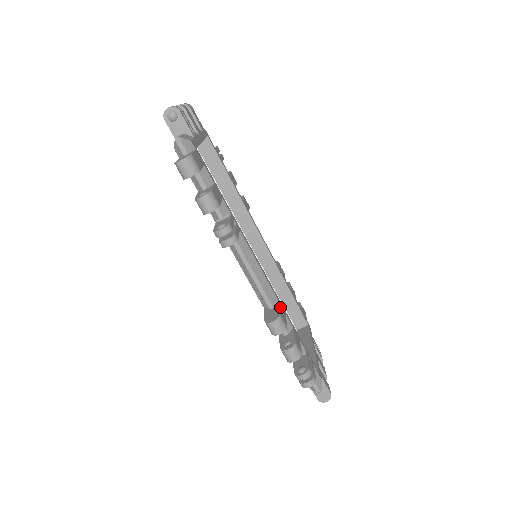
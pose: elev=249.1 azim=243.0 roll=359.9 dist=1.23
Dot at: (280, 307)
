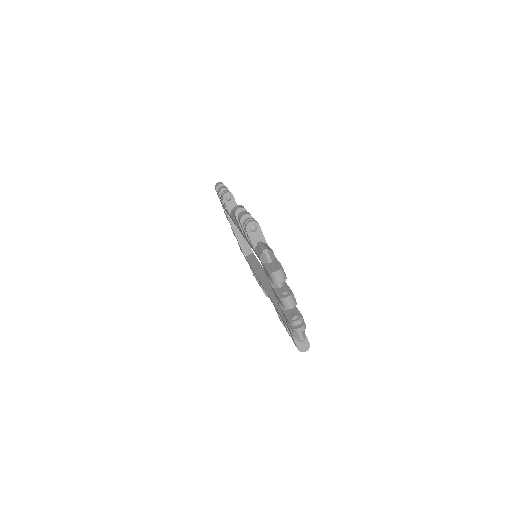
Dot at: occluded
